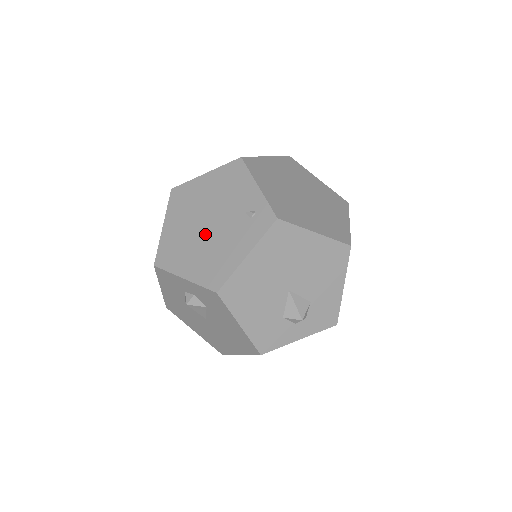
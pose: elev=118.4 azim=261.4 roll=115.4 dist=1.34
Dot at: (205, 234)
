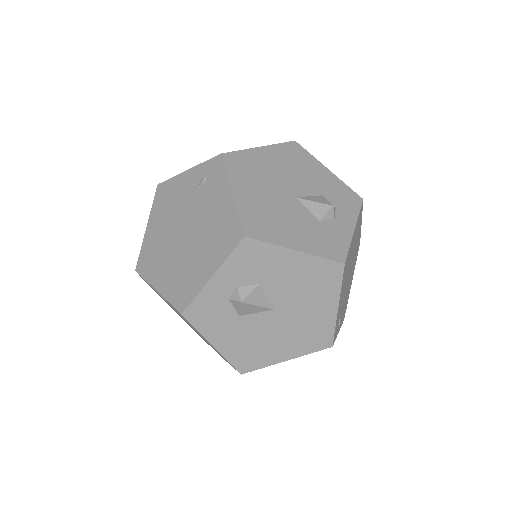
Dot at: (190, 238)
